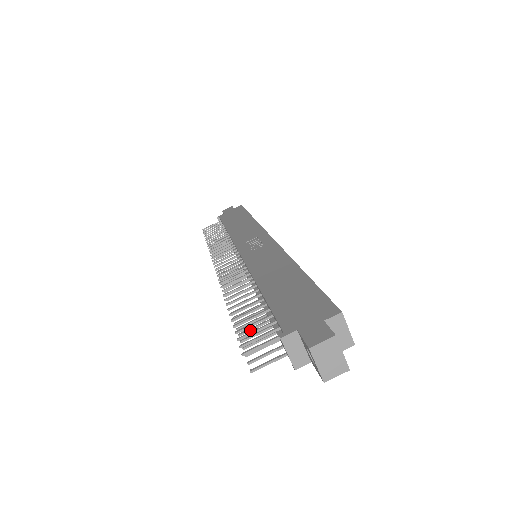
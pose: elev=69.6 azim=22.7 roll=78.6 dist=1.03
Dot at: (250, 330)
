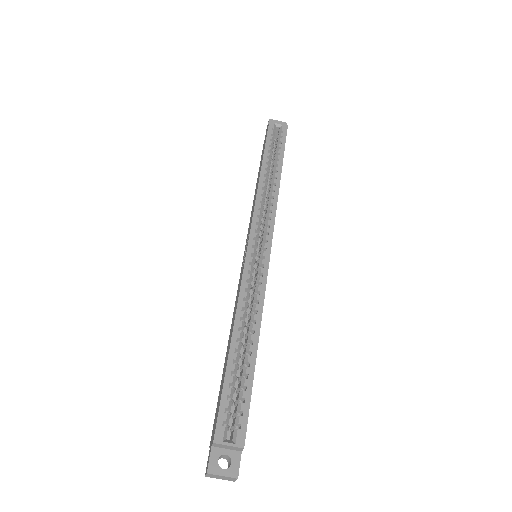
Dot at: occluded
